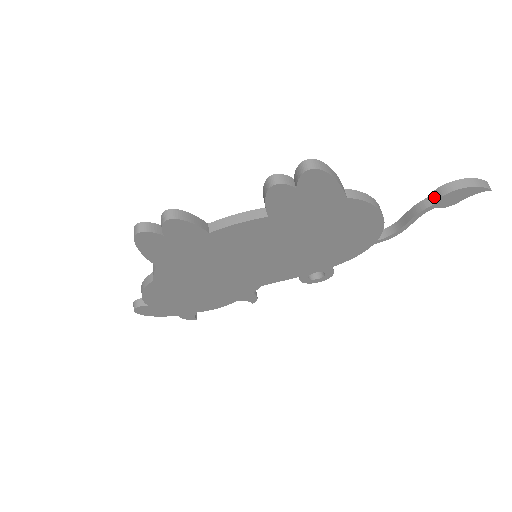
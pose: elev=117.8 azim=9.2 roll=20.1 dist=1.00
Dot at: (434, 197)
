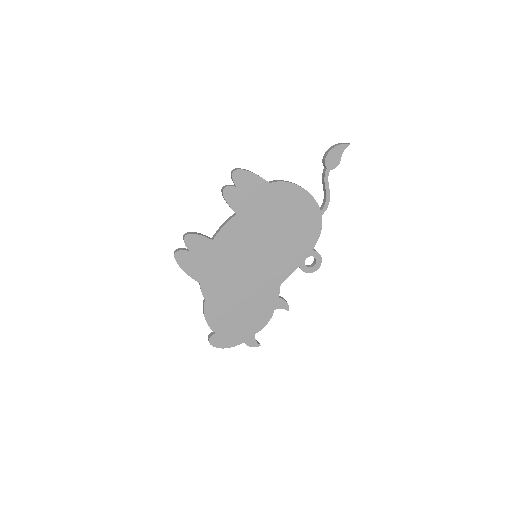
Dot at: (324, 164)
